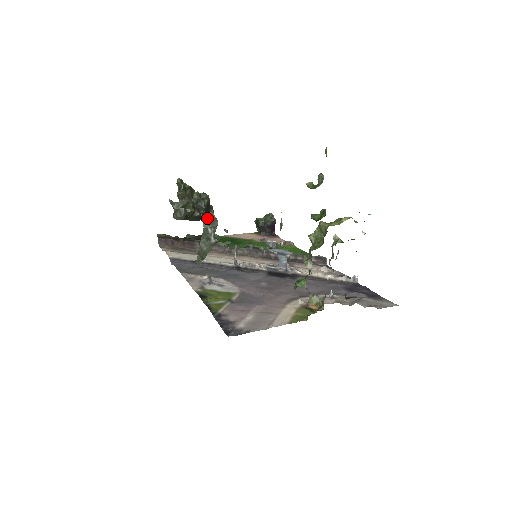
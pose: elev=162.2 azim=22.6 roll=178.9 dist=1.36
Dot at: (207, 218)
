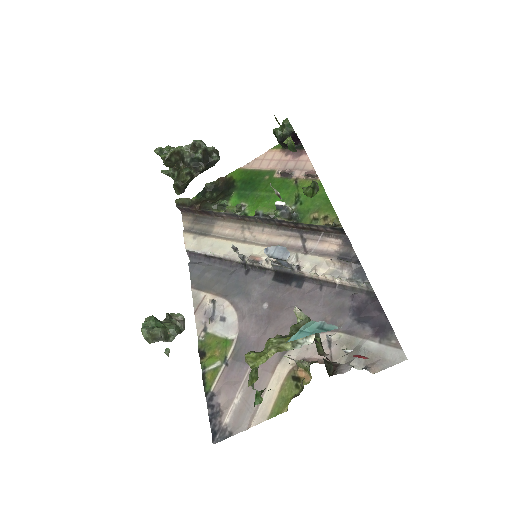
Dot at: (147, 335)
